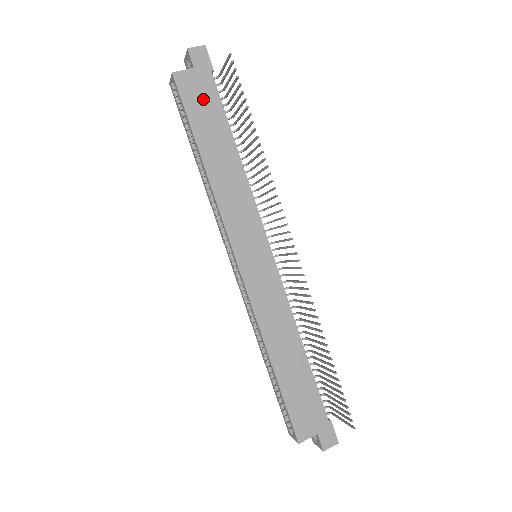
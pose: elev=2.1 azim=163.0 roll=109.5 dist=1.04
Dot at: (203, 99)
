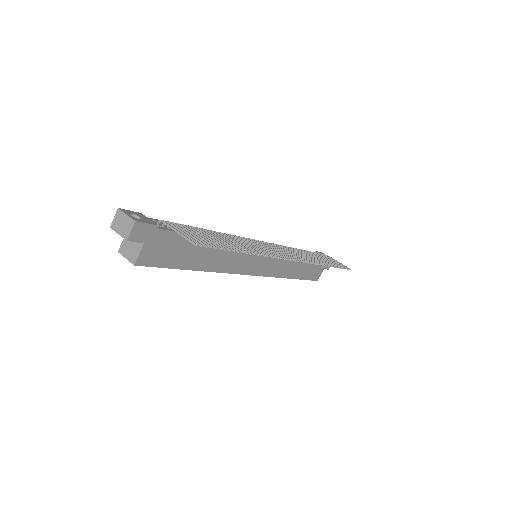
Dot at: (168, 248)
